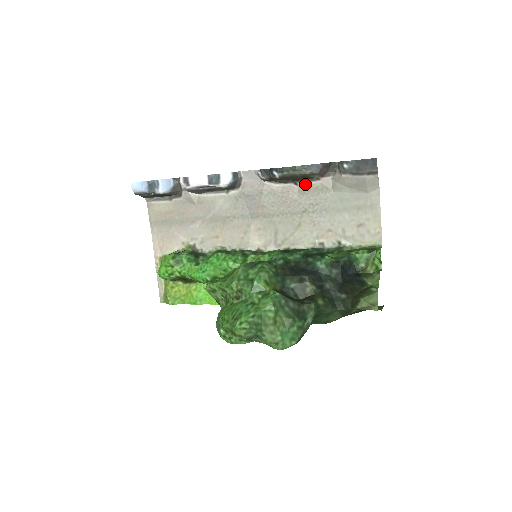
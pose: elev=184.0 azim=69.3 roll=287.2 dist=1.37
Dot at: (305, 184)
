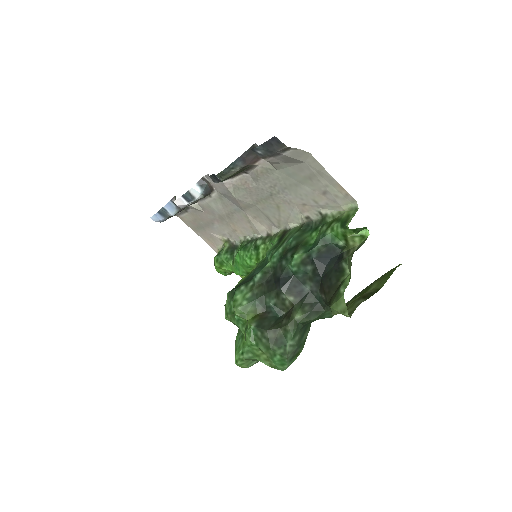
Dot at: (252, 171)
